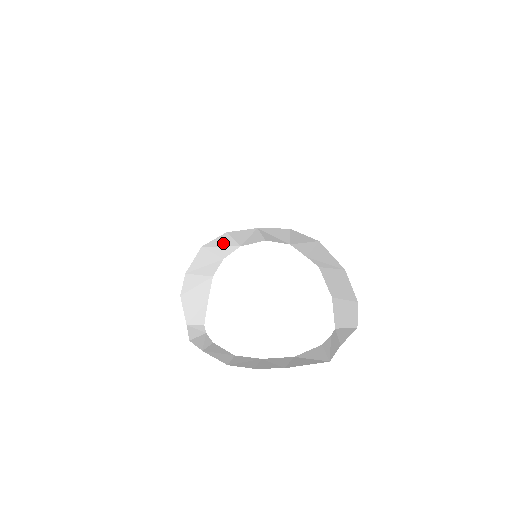
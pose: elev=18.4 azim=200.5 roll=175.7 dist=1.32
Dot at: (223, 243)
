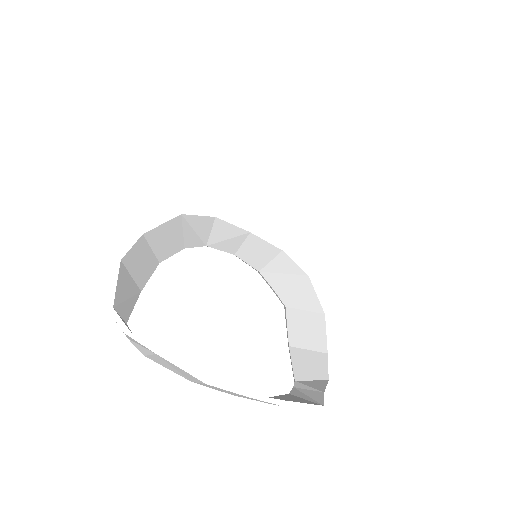
Dot at: (199, 228)
